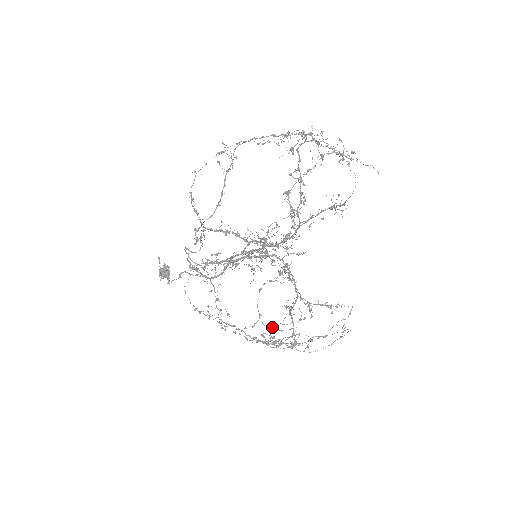
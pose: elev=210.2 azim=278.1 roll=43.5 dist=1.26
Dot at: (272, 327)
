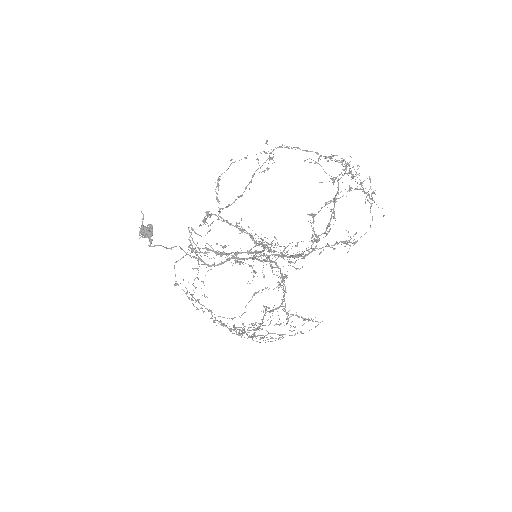
Dot at: (249, 324)
